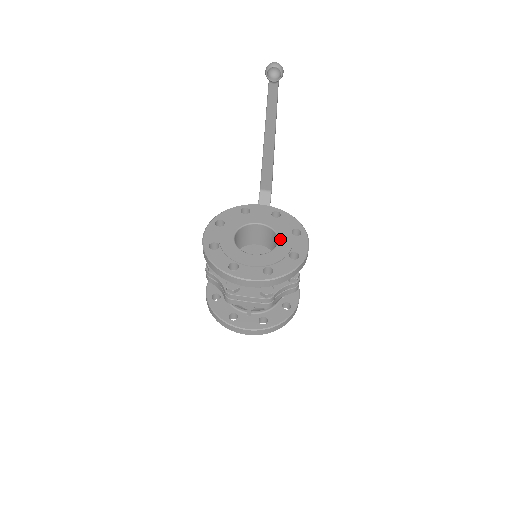
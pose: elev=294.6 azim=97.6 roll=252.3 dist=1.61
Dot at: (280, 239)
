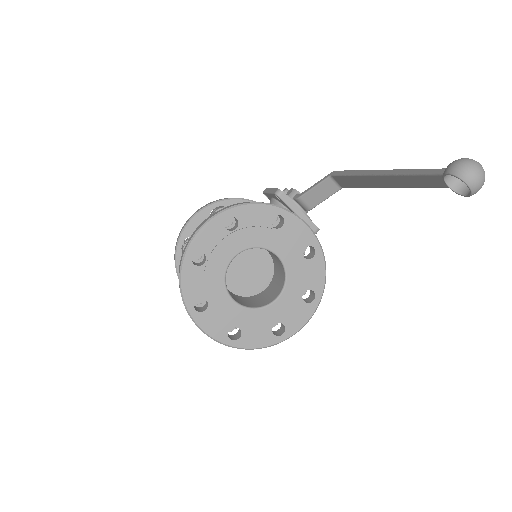
Dot at: (282, 297)
